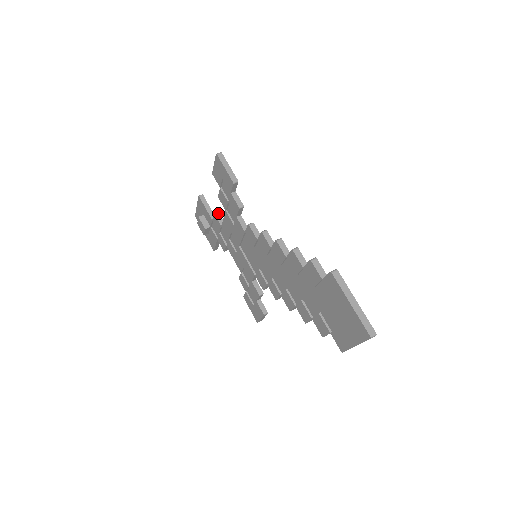
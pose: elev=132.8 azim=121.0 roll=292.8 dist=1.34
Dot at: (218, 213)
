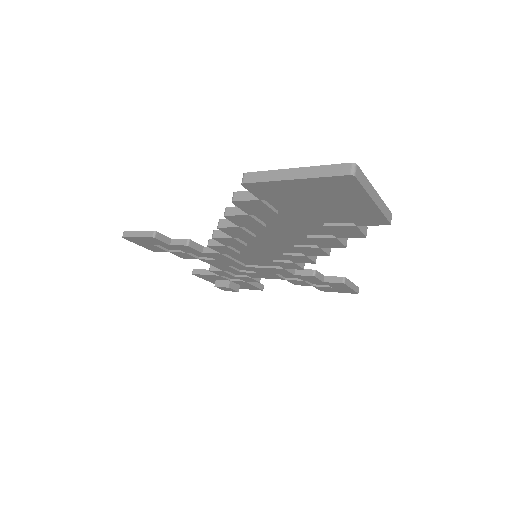
Dot at: (211, 266)
